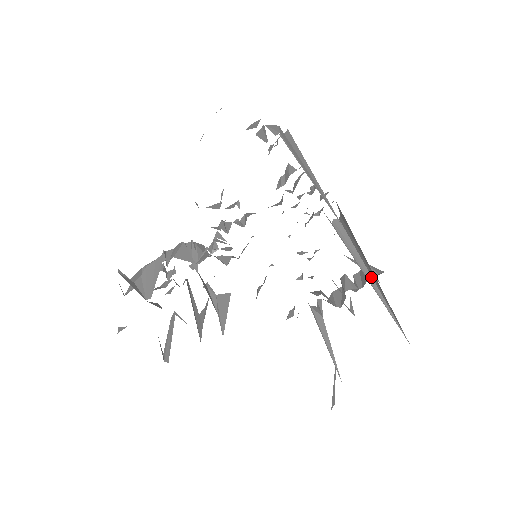
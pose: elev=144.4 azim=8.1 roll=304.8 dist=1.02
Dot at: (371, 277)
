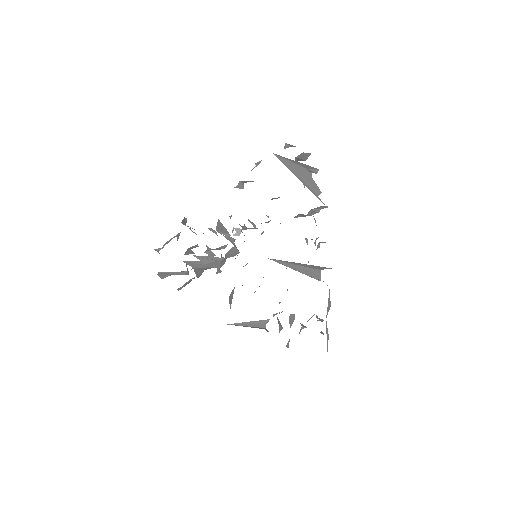
Dot at: occluded
